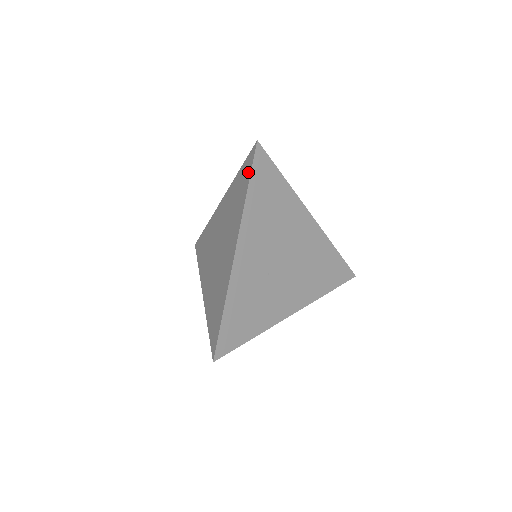
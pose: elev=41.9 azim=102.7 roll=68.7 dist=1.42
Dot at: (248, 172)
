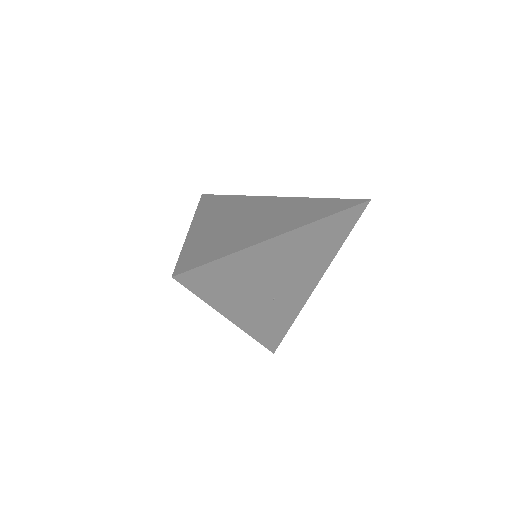
Dot at: occluded
